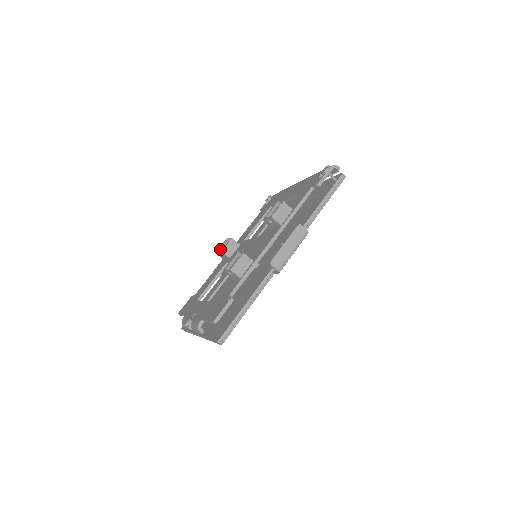
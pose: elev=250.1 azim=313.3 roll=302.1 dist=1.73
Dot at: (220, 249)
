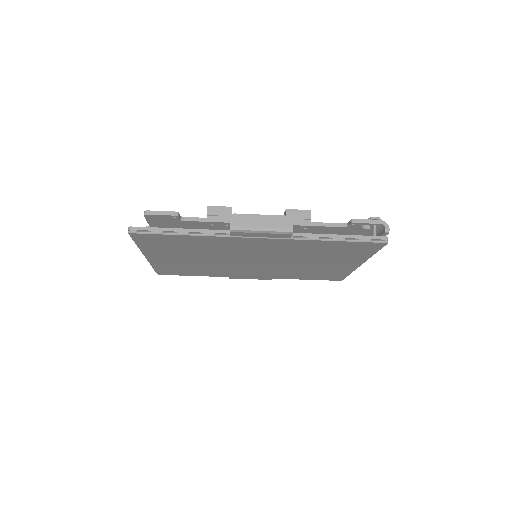
Dot at: occluded
